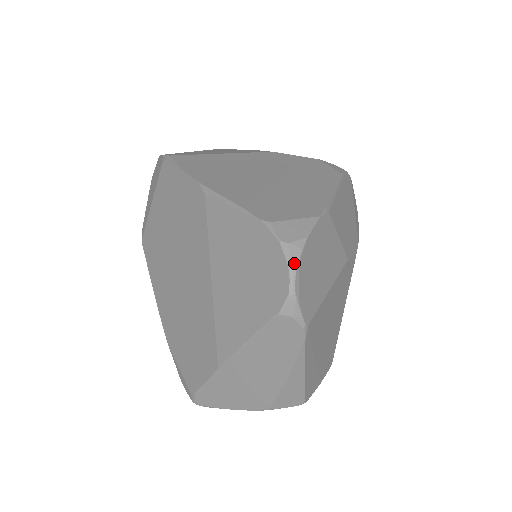
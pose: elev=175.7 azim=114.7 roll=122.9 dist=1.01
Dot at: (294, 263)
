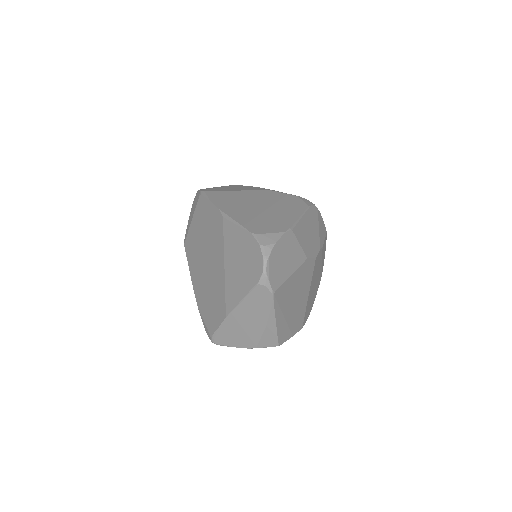
Dot at: (266, 256)
